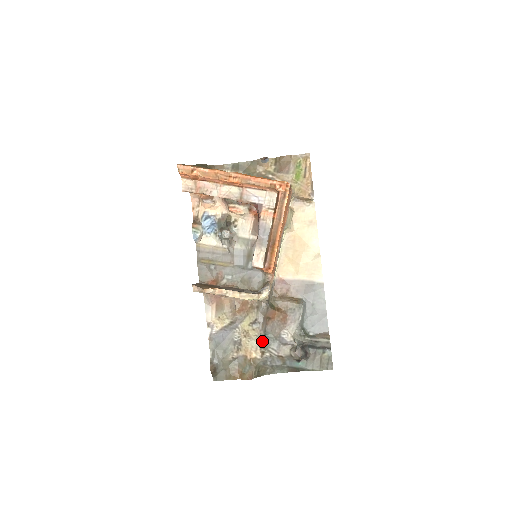
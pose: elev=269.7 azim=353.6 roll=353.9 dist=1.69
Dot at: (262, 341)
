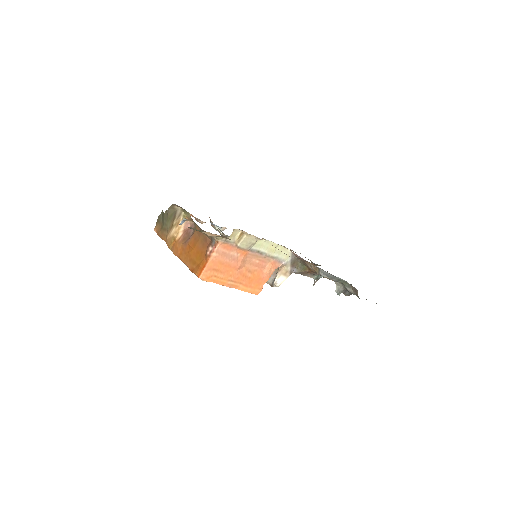
Dot at: (317, 278)
